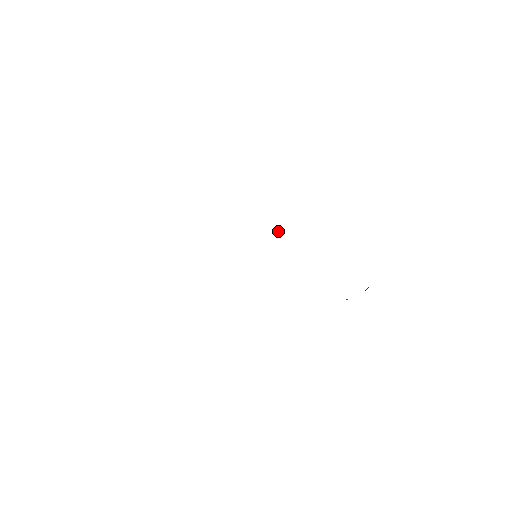
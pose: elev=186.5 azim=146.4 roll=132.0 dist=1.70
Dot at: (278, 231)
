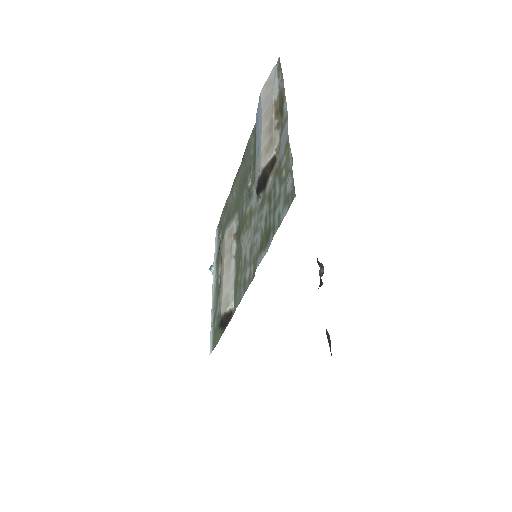
Dot at: (210, 266)
